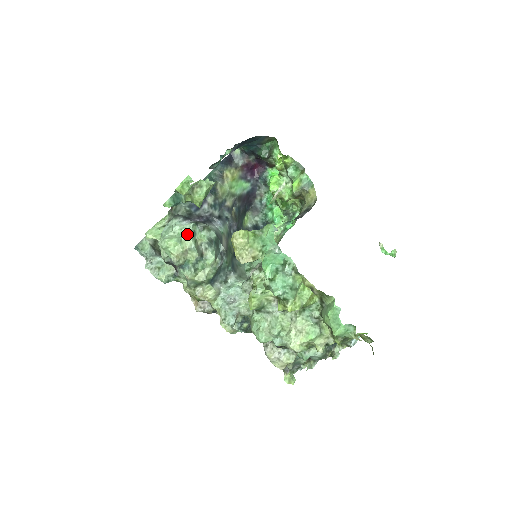
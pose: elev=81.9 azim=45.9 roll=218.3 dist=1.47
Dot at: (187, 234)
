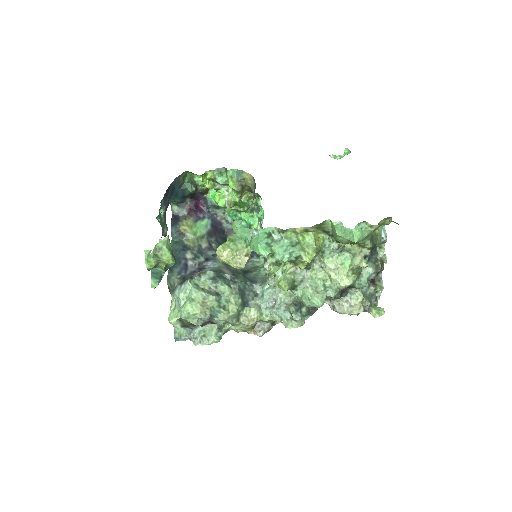
Dot at: (192, 291)
